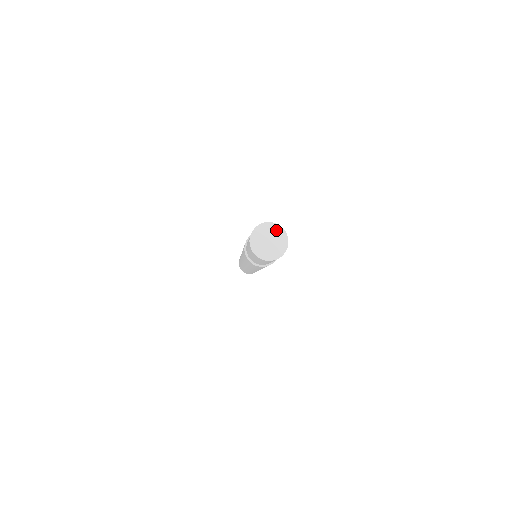
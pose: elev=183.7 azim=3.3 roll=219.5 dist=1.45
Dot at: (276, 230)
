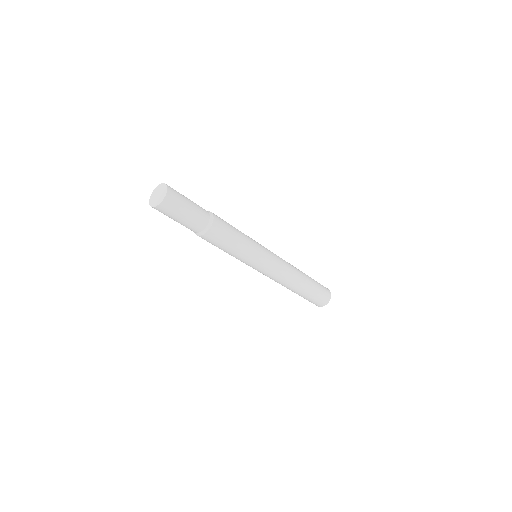
Dot at: (159, 188)
